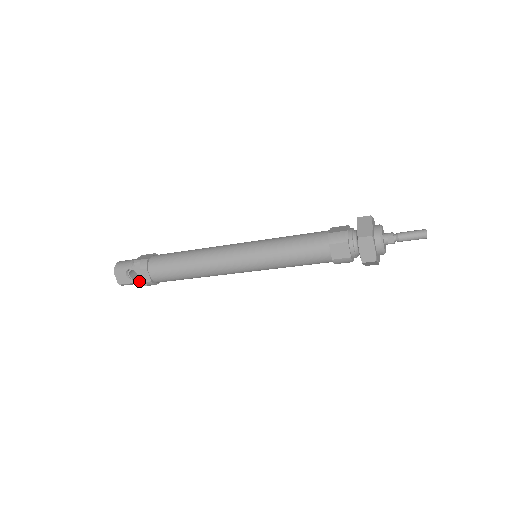
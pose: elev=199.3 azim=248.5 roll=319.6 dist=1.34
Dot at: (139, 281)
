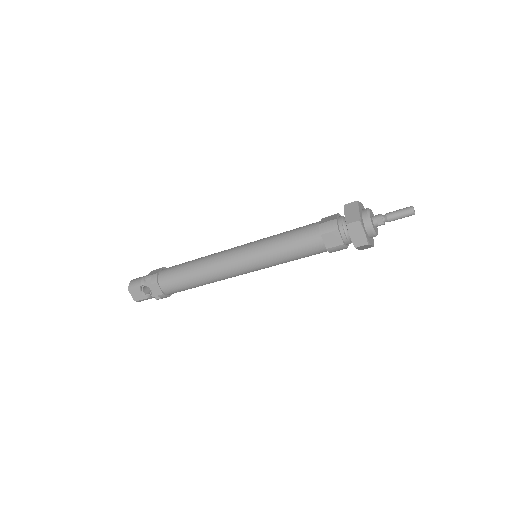
Dot at: (153, 295)
